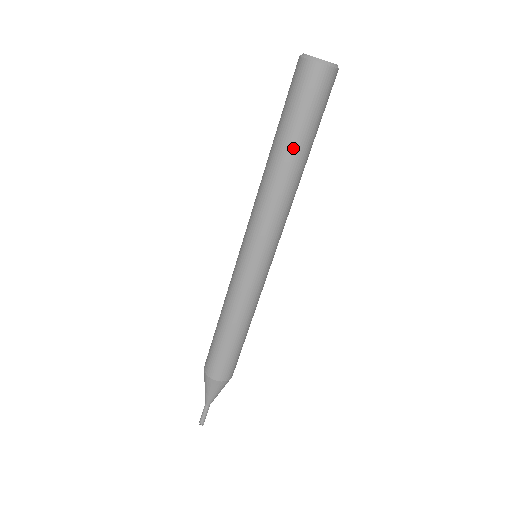
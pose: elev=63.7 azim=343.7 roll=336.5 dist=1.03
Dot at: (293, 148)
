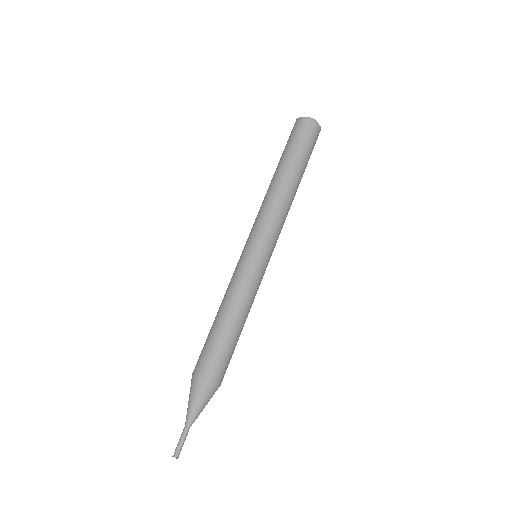
Dot at: (300, 172)
